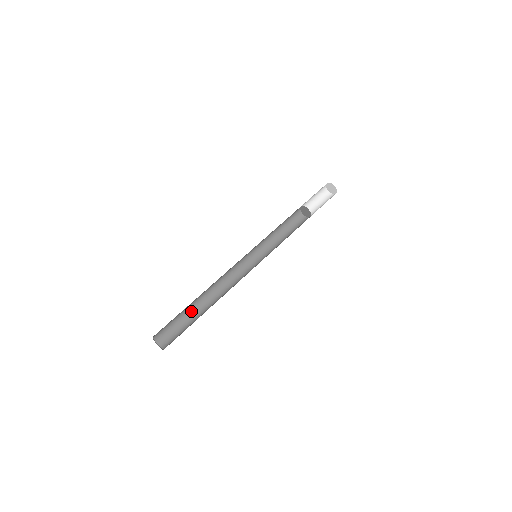
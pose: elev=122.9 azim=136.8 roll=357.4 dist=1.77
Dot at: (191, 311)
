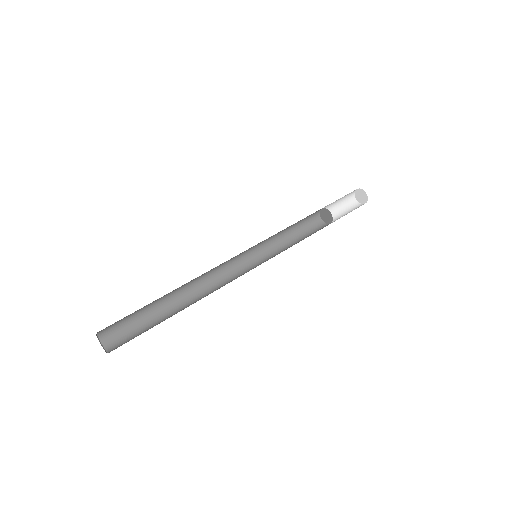
Dot at: (155, 304)
